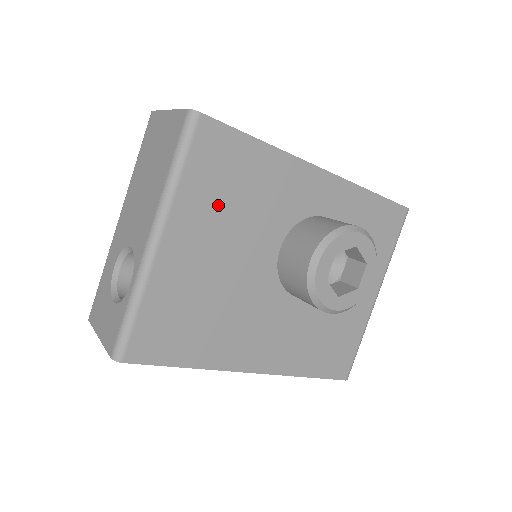
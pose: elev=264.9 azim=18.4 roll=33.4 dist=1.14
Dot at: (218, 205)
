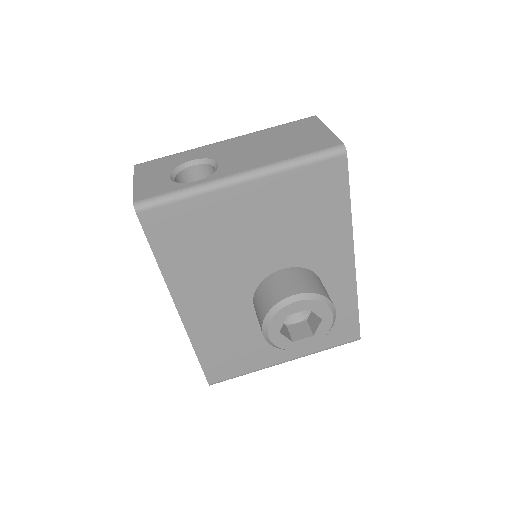
Dot at: (290, 206)
